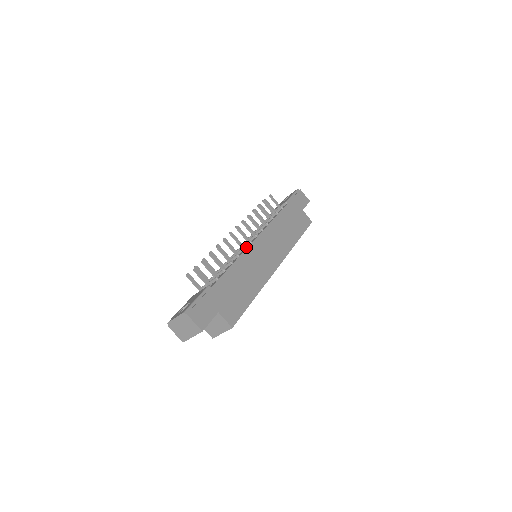
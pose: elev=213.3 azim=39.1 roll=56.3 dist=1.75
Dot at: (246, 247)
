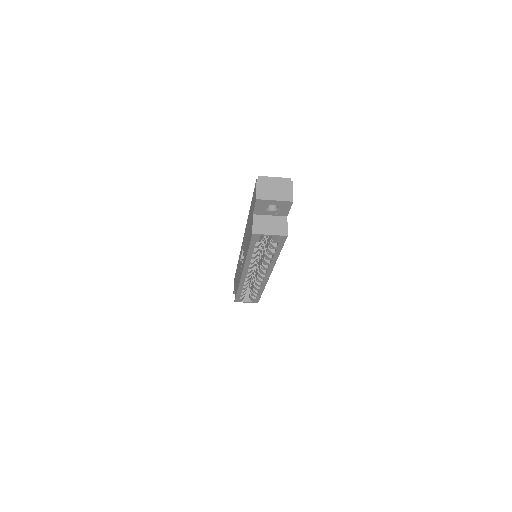
Dot at: occluded
